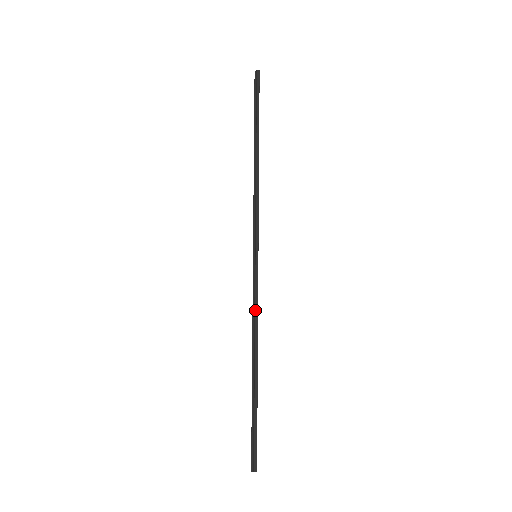
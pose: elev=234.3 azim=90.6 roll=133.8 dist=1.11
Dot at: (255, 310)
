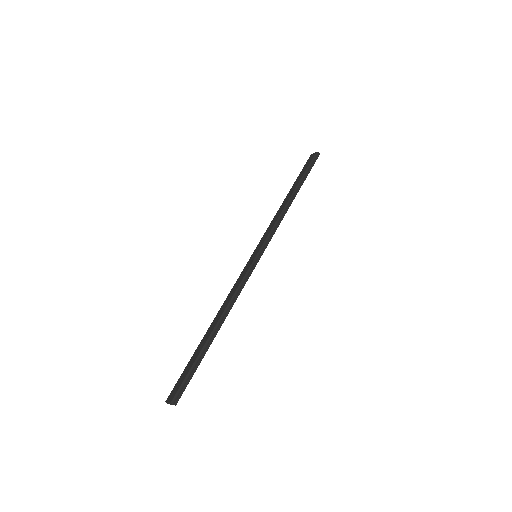
Dot at: (240, 289)
